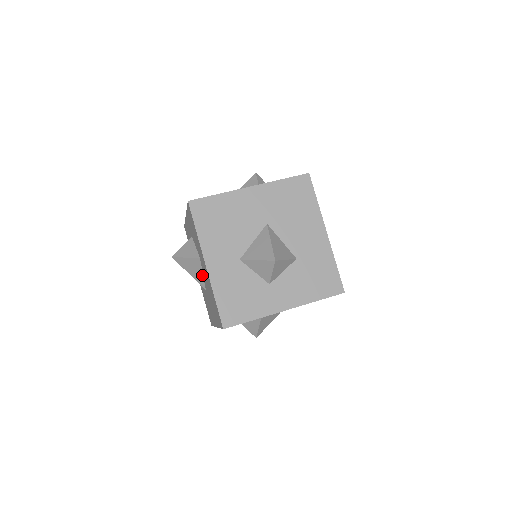
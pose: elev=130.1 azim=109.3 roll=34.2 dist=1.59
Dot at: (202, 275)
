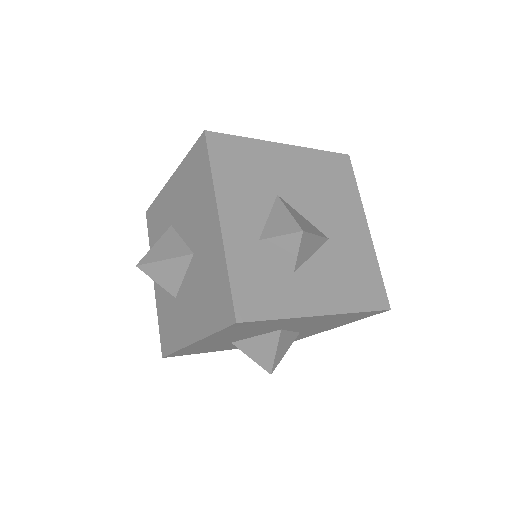
Dot at: (181, 241)
